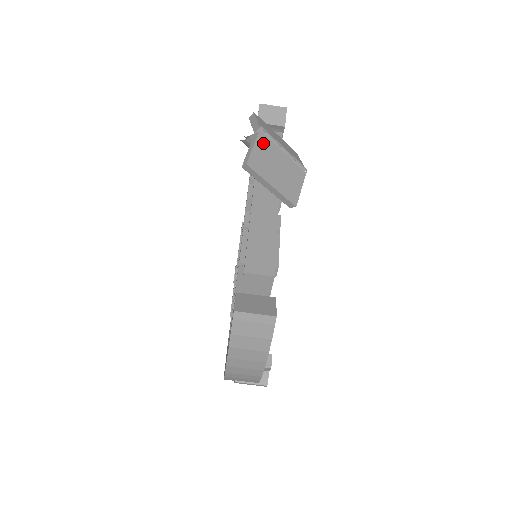
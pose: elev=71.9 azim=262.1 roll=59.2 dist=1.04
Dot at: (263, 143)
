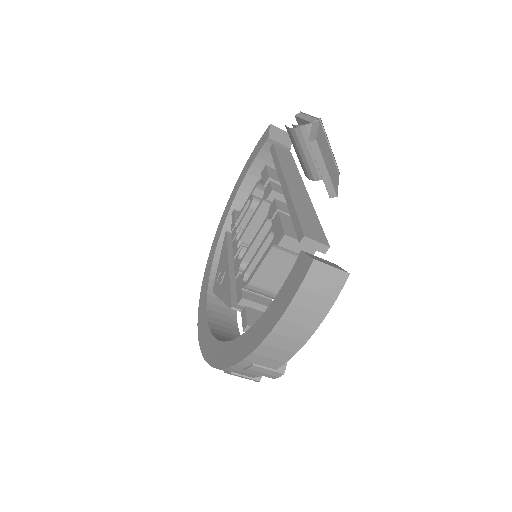
Dot at: (321, 131)
